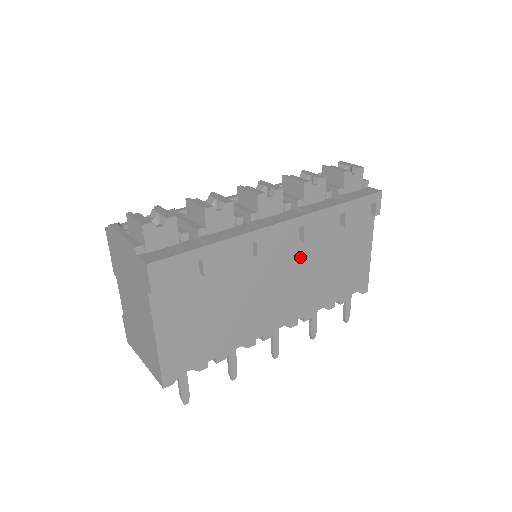
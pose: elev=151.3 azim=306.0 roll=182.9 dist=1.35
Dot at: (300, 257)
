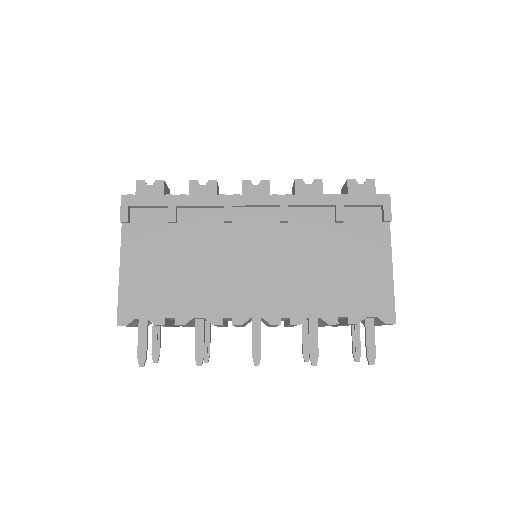
Dot at: (282, 242)
